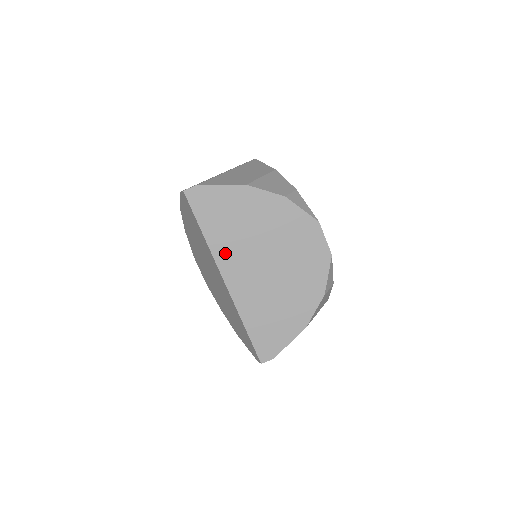
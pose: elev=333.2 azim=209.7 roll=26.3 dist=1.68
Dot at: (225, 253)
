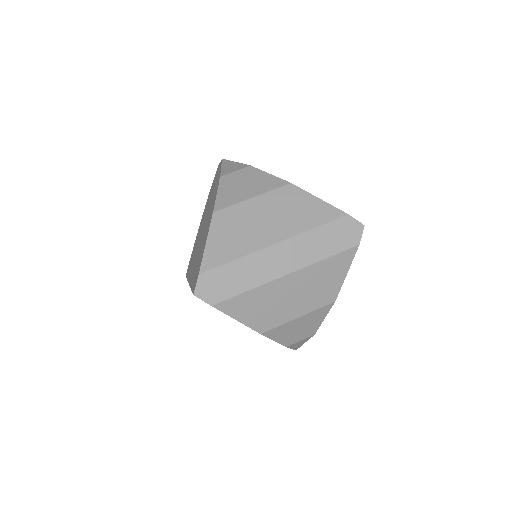
Dot at: occluded
